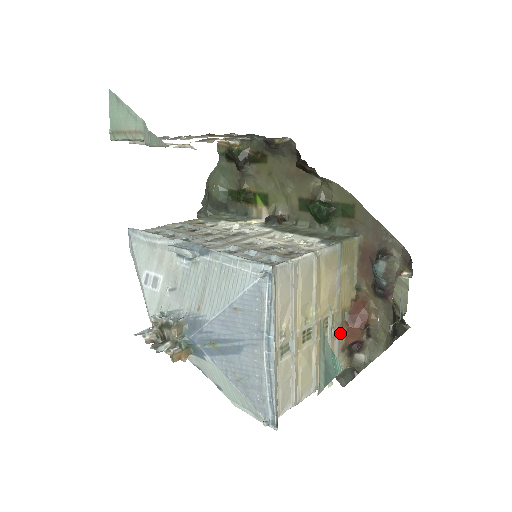
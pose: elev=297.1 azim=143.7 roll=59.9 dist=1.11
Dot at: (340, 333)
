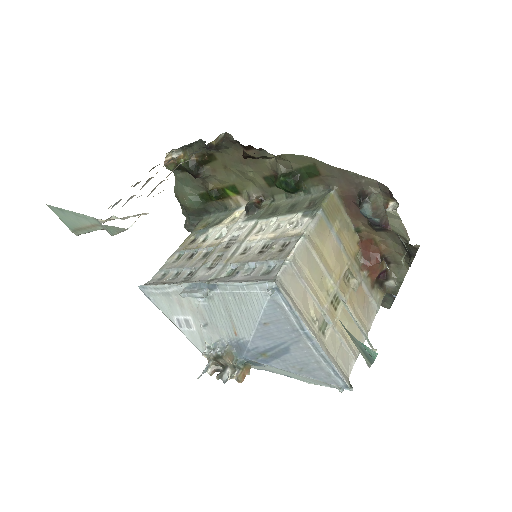
Dot at: (363, 277)
